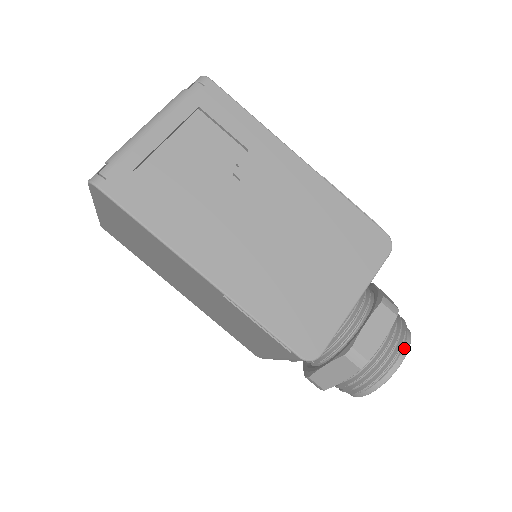
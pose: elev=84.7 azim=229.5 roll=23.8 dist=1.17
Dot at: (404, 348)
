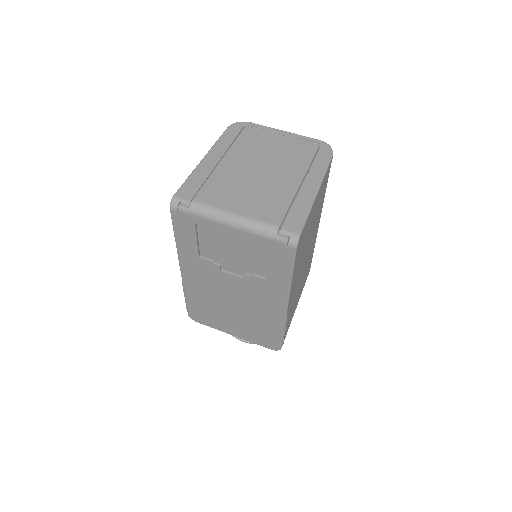
Dot at: occluded
